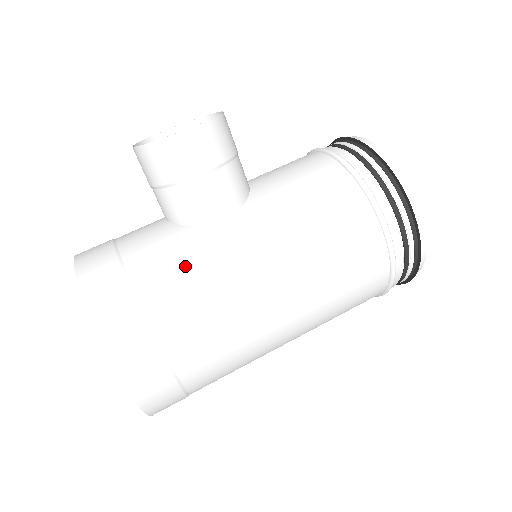
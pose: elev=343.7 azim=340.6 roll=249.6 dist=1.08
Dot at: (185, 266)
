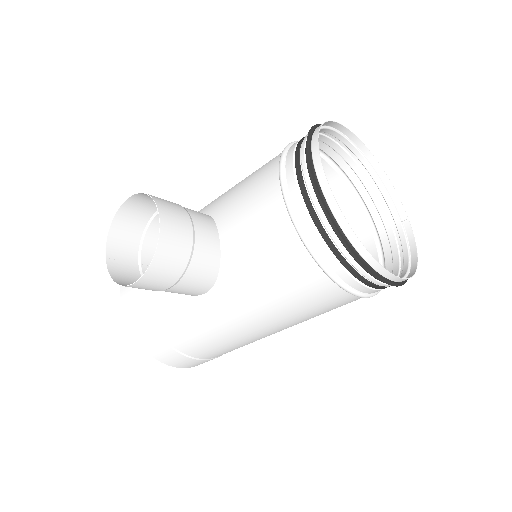
Dot at: (190, 328)
